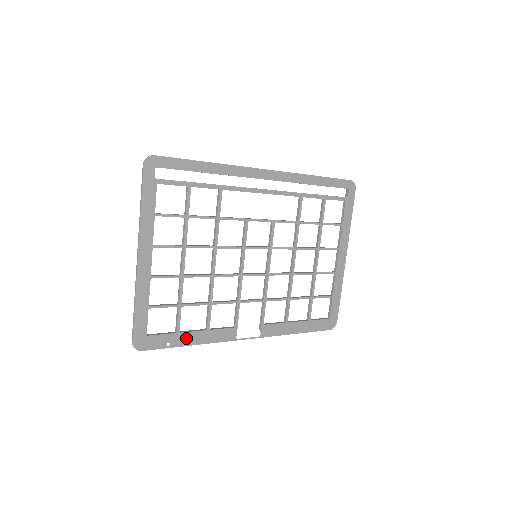
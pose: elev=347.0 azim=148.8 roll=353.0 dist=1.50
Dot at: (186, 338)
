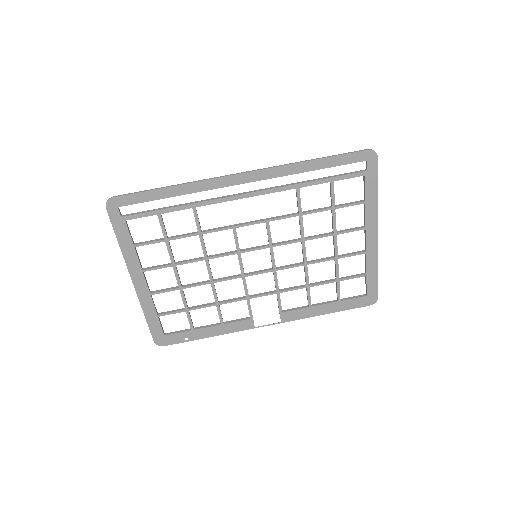
Dot at: (202, 333)
